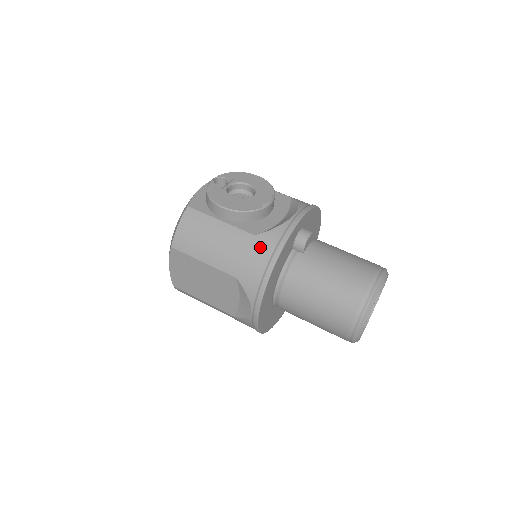
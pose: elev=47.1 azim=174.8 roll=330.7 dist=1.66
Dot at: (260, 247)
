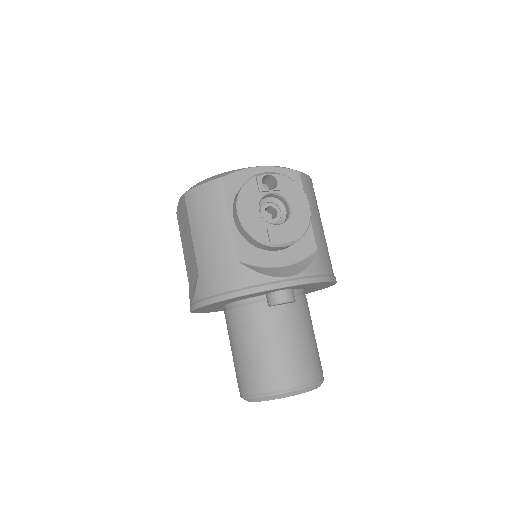
Dot at: (231, 274)
